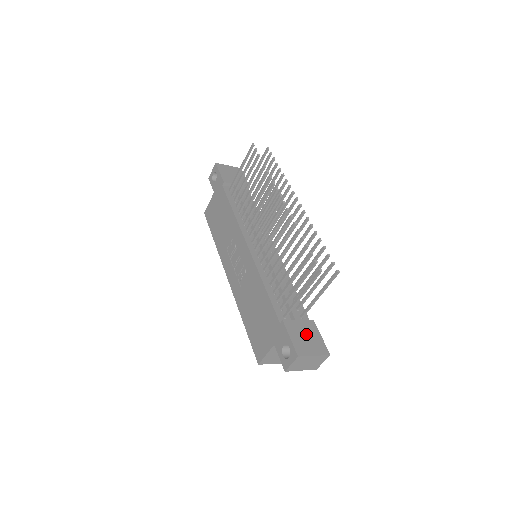
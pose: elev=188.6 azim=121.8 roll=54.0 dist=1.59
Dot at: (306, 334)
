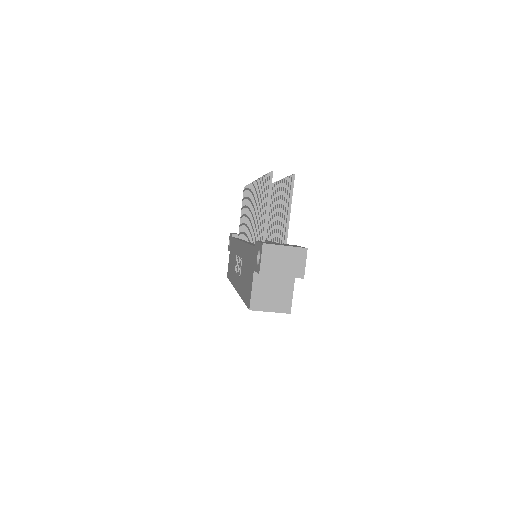
Dot at: occluded
